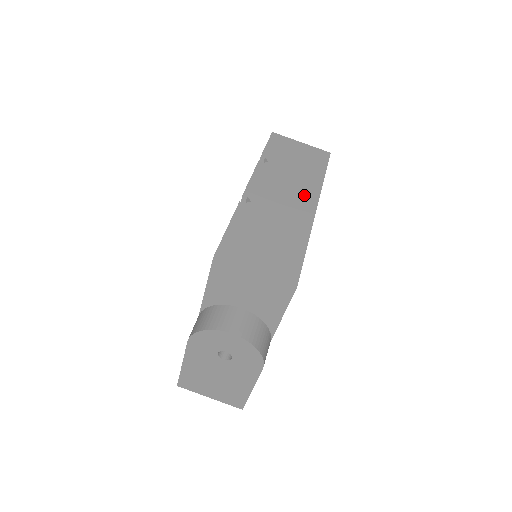
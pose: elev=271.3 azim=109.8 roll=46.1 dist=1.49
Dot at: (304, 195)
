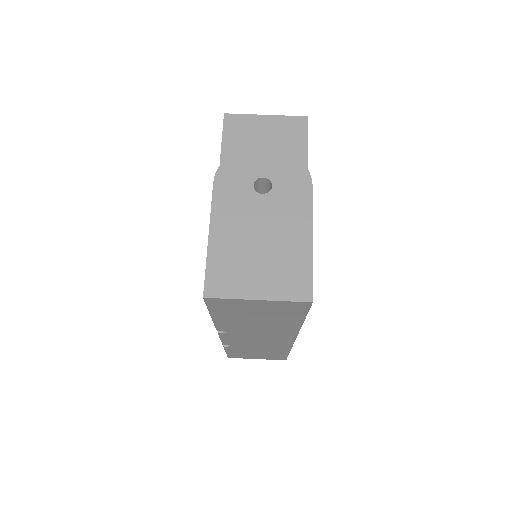
Dot at: occluded
